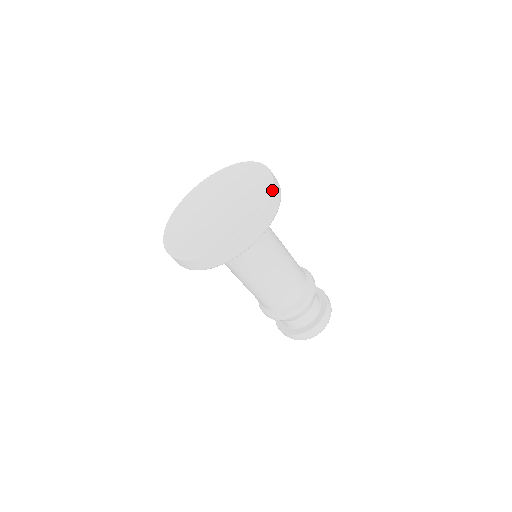
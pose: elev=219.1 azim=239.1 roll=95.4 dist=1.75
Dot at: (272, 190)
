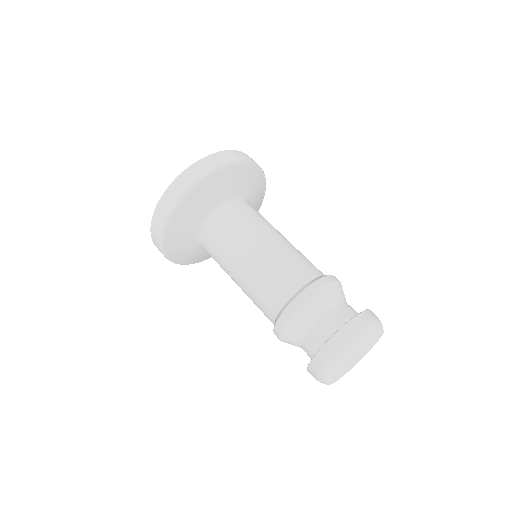
Dot at: occluded
